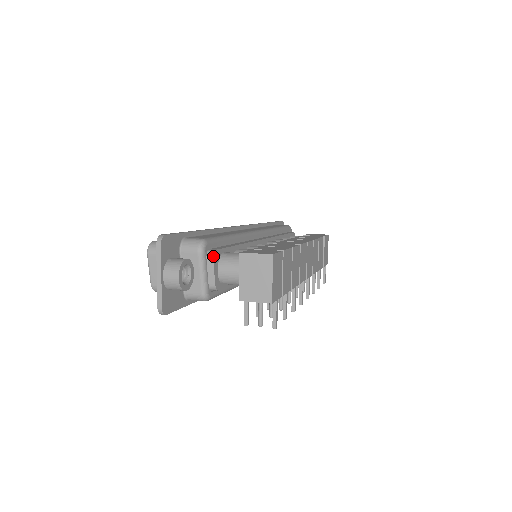
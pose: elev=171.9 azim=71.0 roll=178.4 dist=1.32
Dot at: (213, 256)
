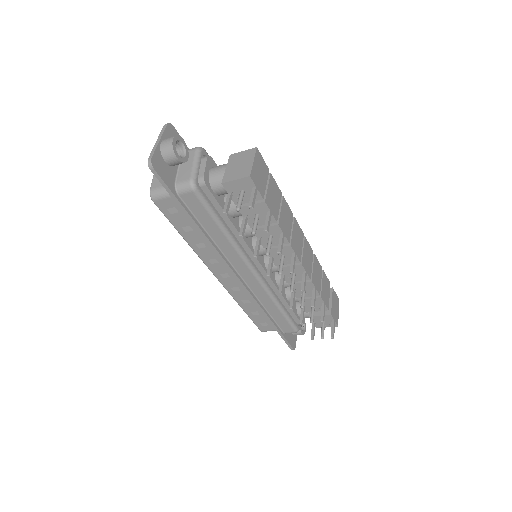
Dot at: (208, 156)
